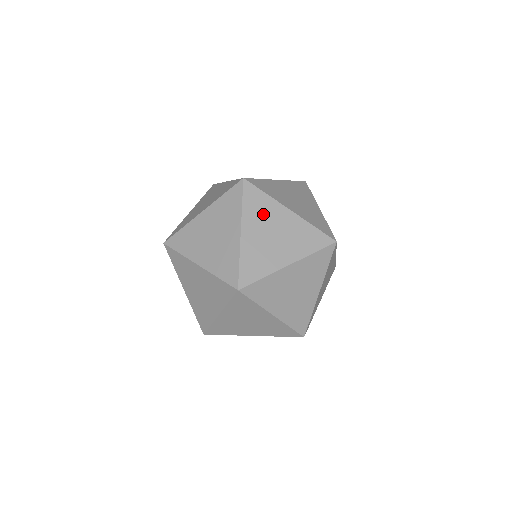
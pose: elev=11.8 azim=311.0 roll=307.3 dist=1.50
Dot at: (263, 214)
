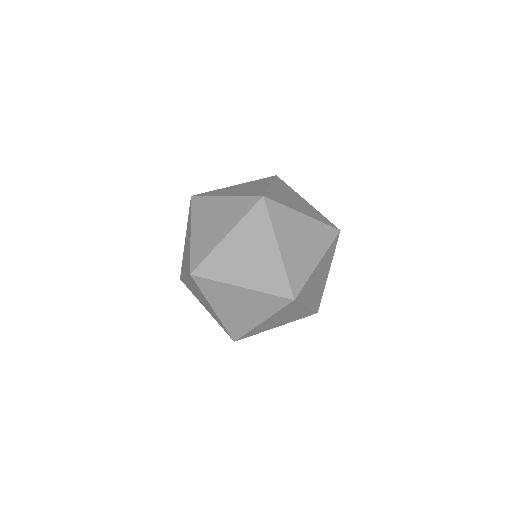
Dot at: (288, 225)
